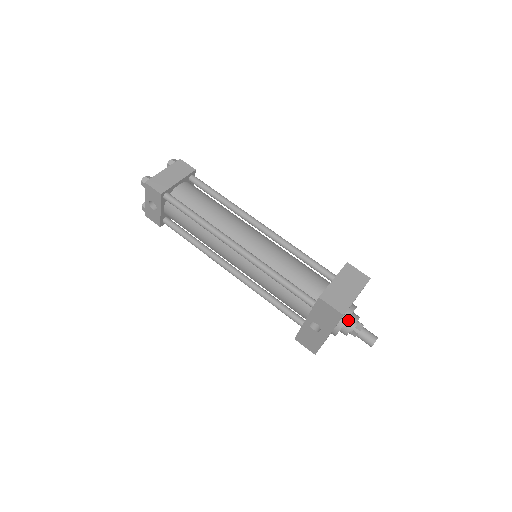
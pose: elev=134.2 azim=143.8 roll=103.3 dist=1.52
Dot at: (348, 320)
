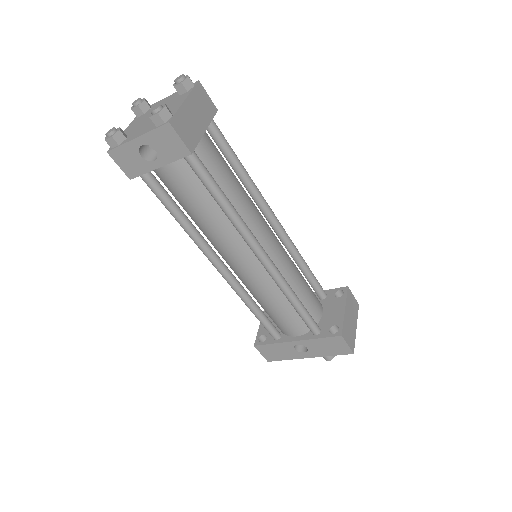
Dot at: occluded
